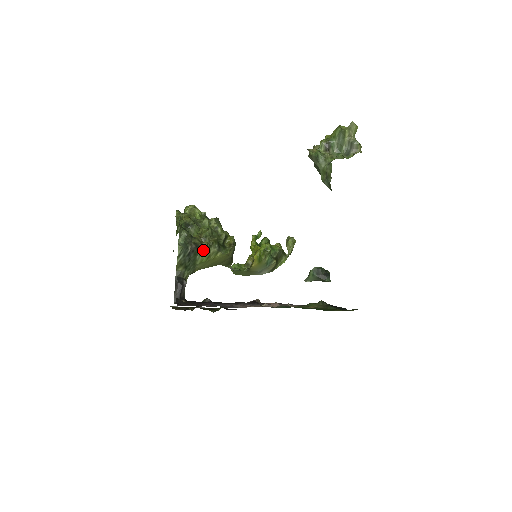
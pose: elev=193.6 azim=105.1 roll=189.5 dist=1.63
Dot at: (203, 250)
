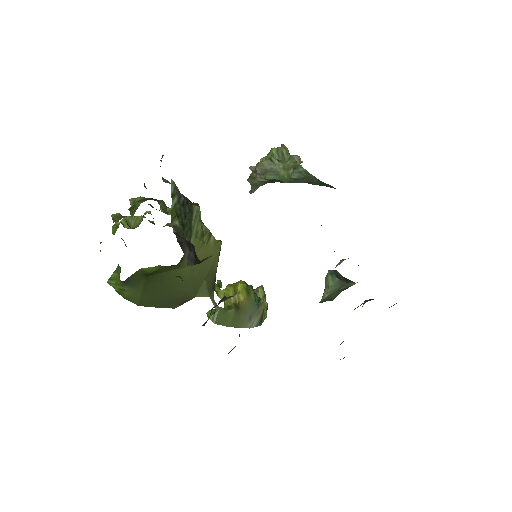
Dot at: (197, 212)
